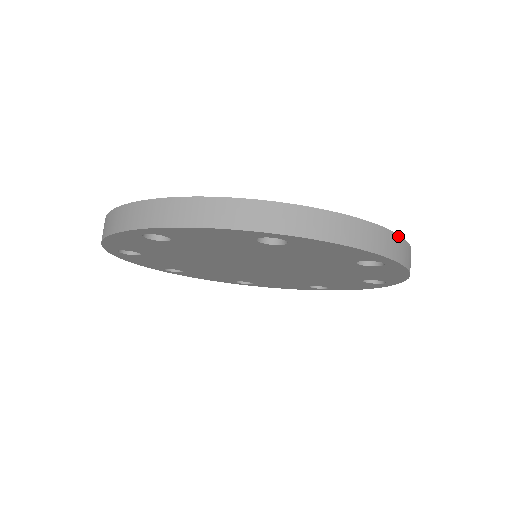
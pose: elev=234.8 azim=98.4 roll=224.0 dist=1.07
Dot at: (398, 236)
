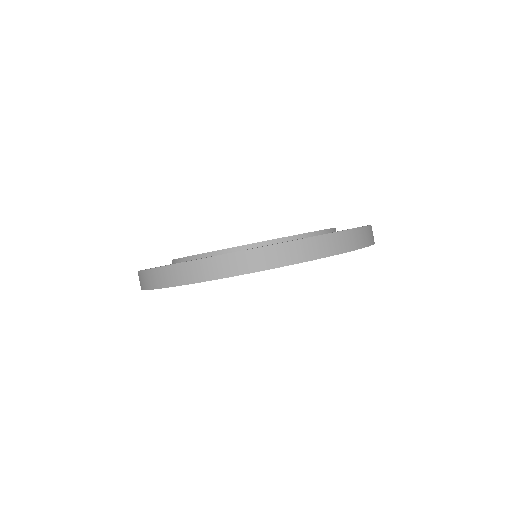
Dot at: (336, 233)
